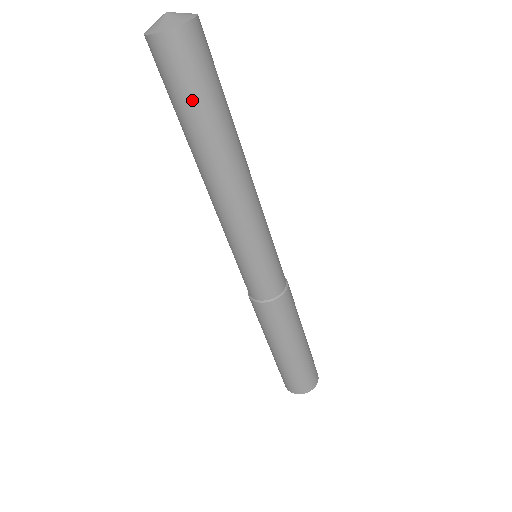
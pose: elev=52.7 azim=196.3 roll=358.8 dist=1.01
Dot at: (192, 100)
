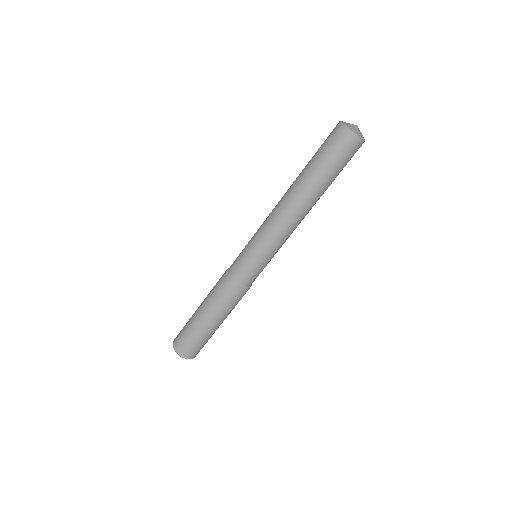
Dot at: (323, 160)
